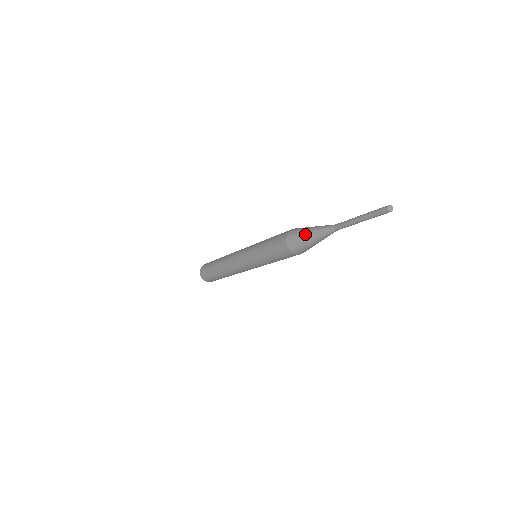
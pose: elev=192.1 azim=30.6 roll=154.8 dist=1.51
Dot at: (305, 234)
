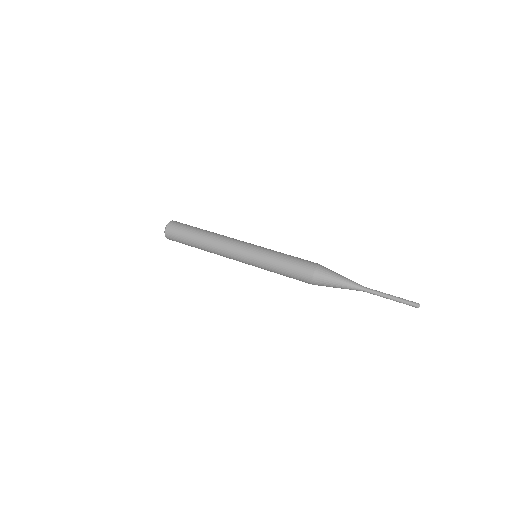
Dot at: (335, 278)
